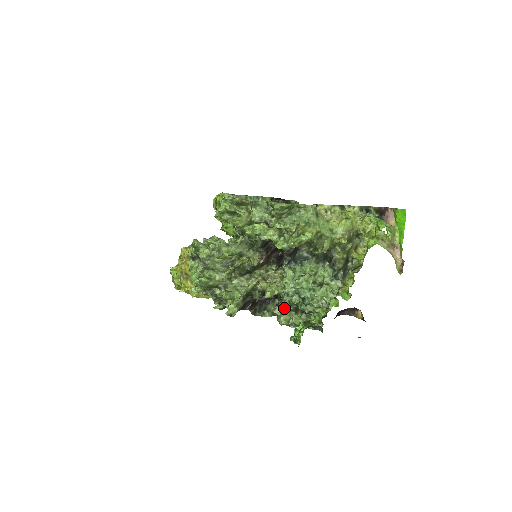
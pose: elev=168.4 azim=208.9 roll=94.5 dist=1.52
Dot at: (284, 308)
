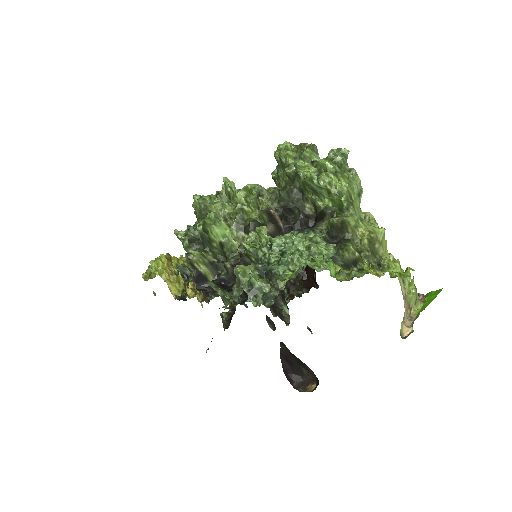
Dot at: (252, 263)
